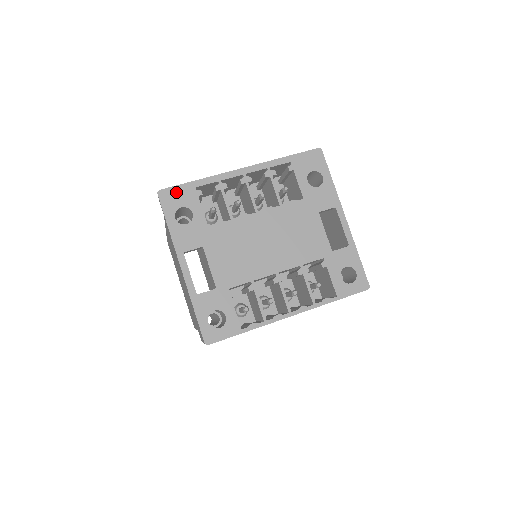
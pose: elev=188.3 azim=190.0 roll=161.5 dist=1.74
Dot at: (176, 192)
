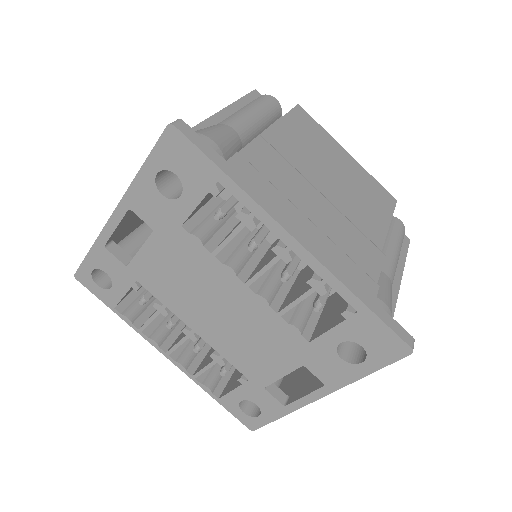
Dot at: (190, 154)
